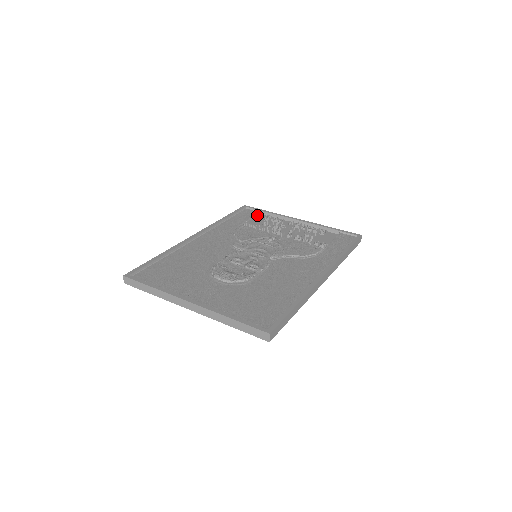
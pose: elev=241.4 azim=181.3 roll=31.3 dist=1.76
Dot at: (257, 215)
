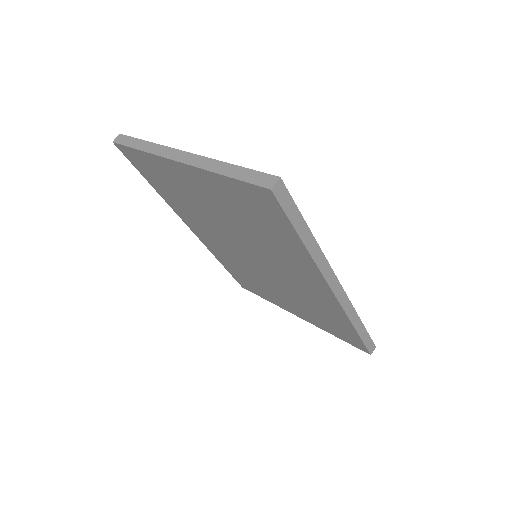
Dot at: occluded
